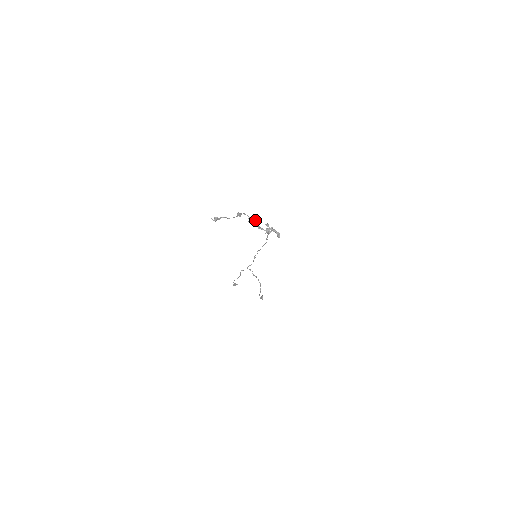
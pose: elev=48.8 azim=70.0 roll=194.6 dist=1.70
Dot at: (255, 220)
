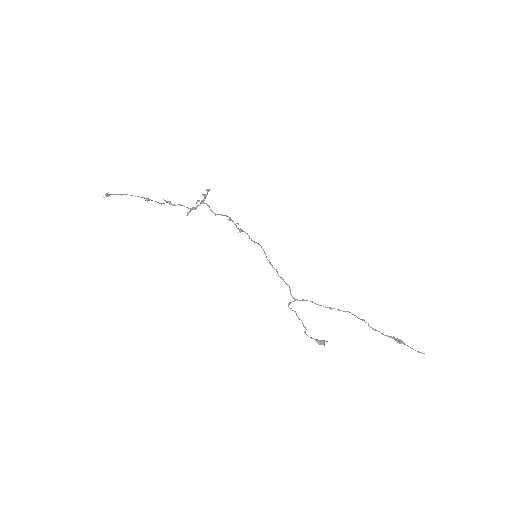
Dot at: (180, 205)
